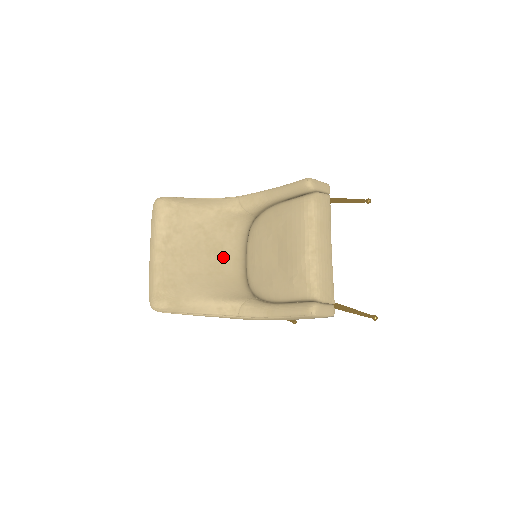
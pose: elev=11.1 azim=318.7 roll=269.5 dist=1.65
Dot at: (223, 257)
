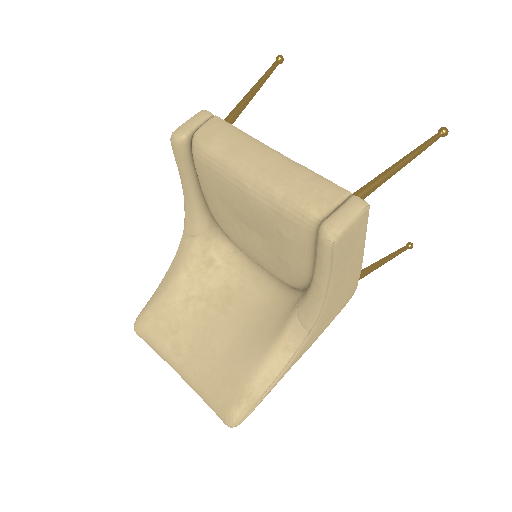
Dot at: (241, 295)
